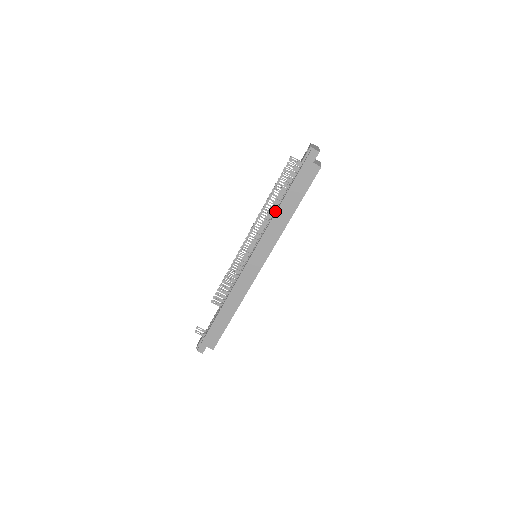
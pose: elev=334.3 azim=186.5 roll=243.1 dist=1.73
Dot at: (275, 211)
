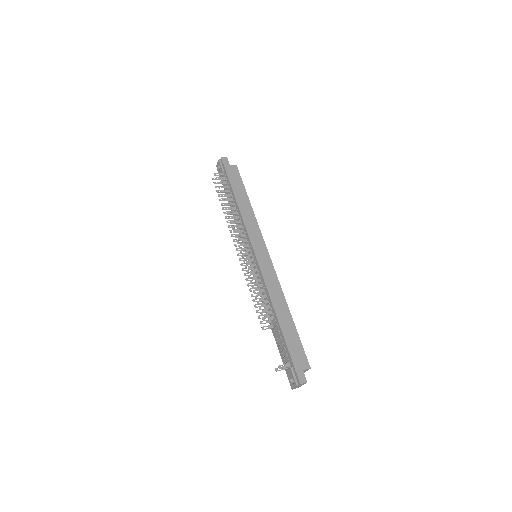
Dot at: (237, 210)
